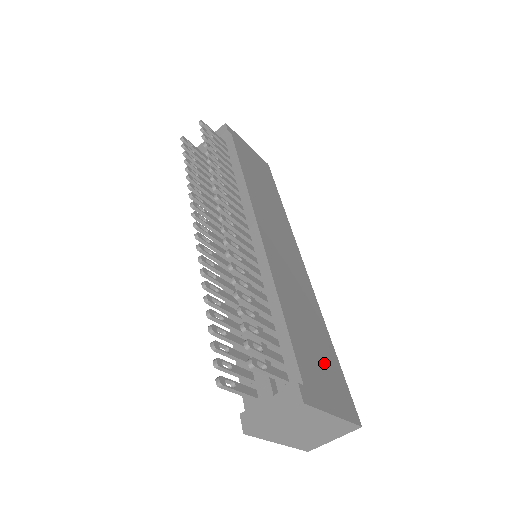
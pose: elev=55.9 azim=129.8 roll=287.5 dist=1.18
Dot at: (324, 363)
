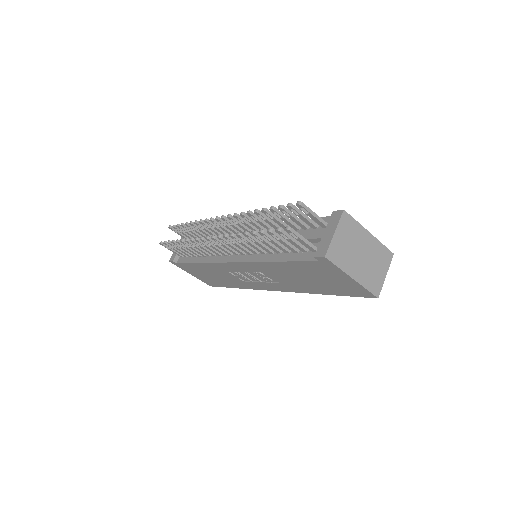
Dot at: occluded
